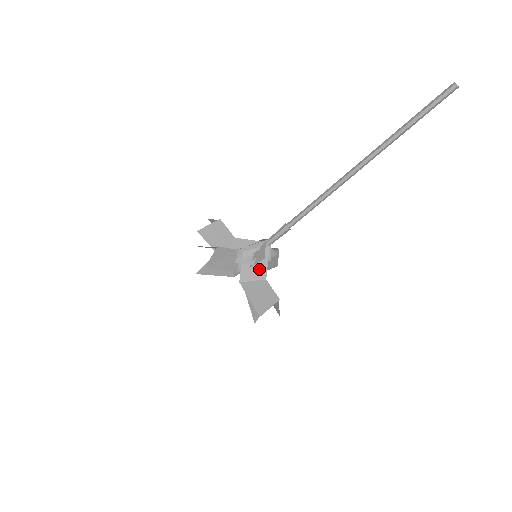
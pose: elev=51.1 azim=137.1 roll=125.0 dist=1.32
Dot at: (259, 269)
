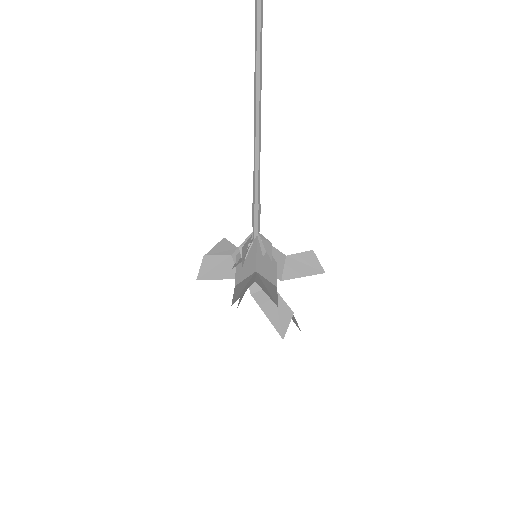
Dot at: (250, 264)
